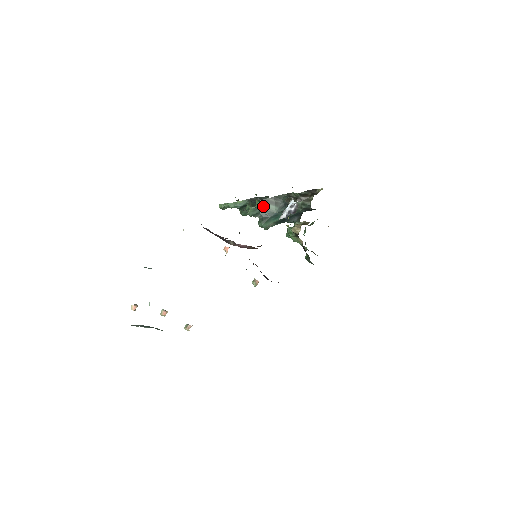
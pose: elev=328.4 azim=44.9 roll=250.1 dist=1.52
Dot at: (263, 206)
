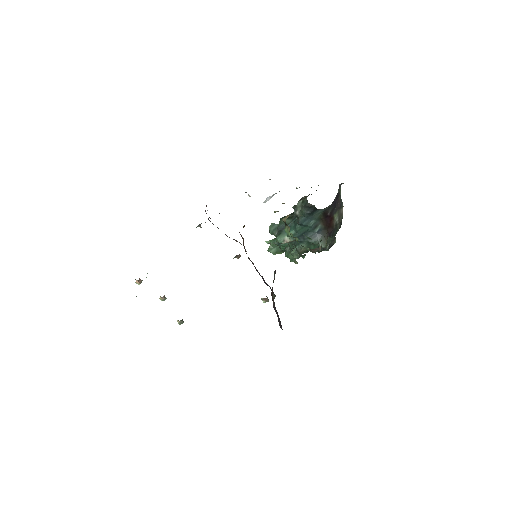
Dot at: (281, 222)
